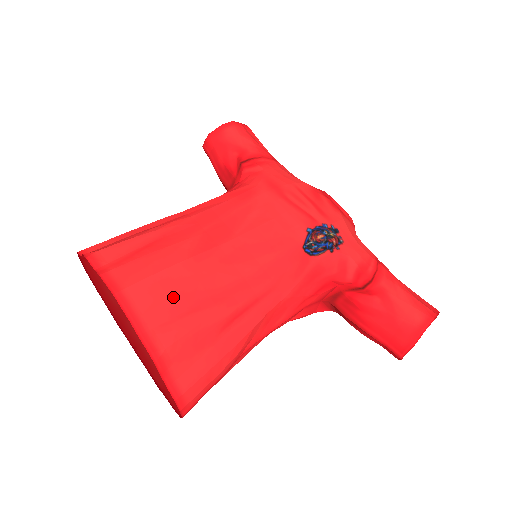
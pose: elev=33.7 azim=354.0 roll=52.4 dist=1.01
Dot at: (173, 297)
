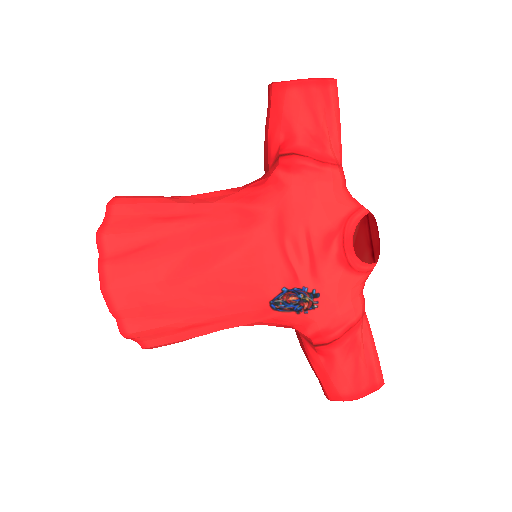
Dot at: (143, 306)
